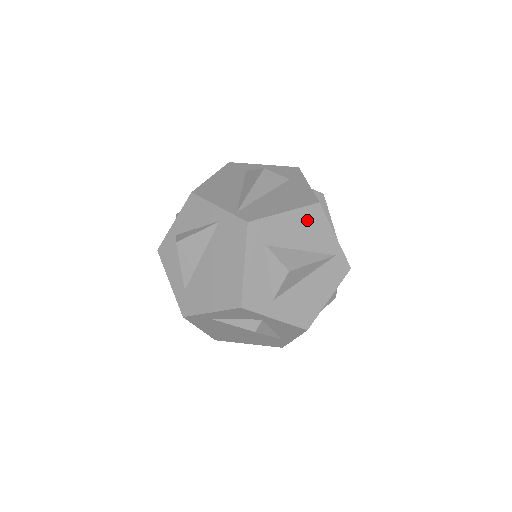
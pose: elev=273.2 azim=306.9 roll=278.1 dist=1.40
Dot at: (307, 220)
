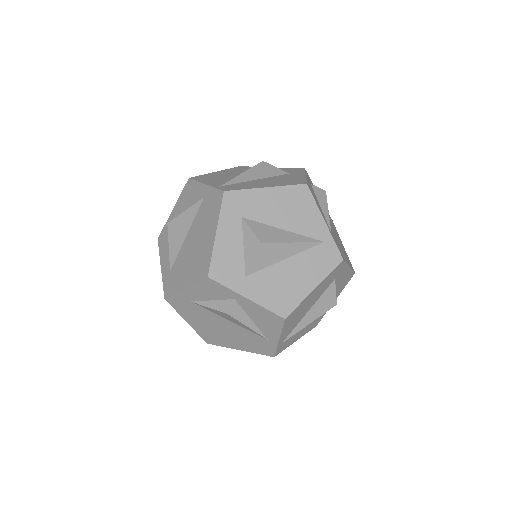
Dot at: (291, 199)
